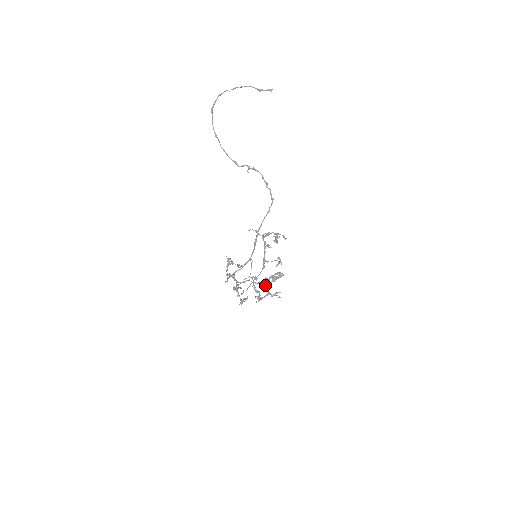
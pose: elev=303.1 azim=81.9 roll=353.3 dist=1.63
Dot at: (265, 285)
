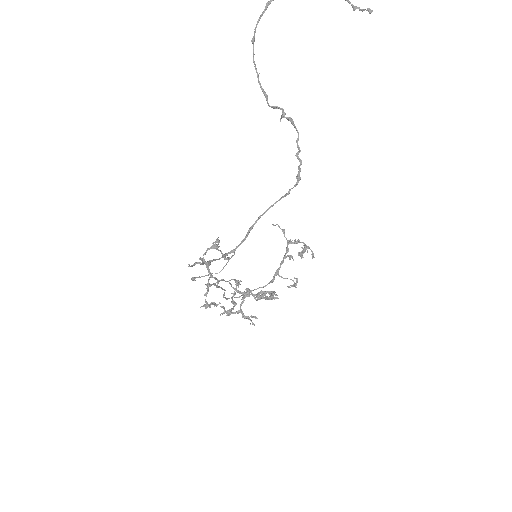
Dot at: (242, 298)
